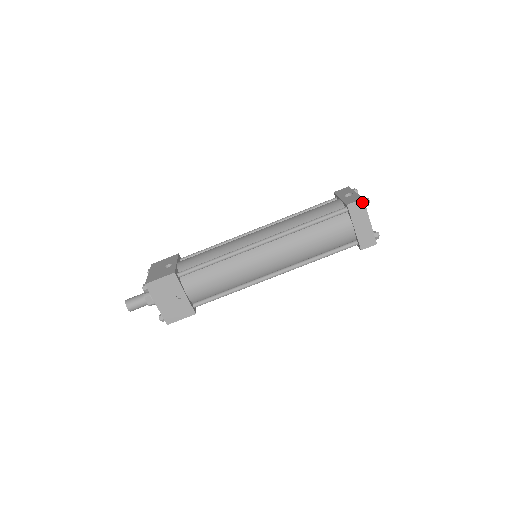
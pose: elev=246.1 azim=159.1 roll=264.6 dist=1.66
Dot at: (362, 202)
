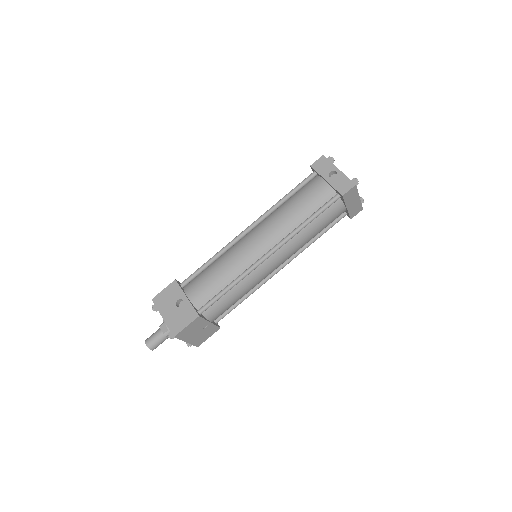
Dot at: (354, 188)
